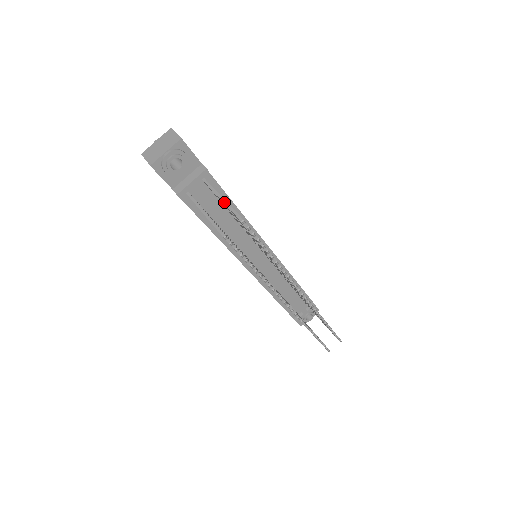
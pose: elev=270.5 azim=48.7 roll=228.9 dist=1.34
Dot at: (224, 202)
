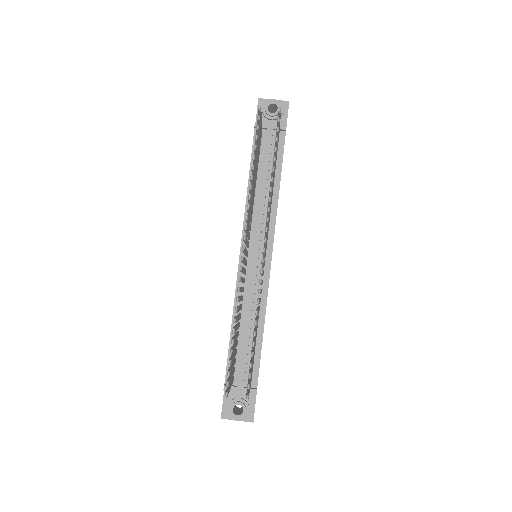
Dot at: occluded
